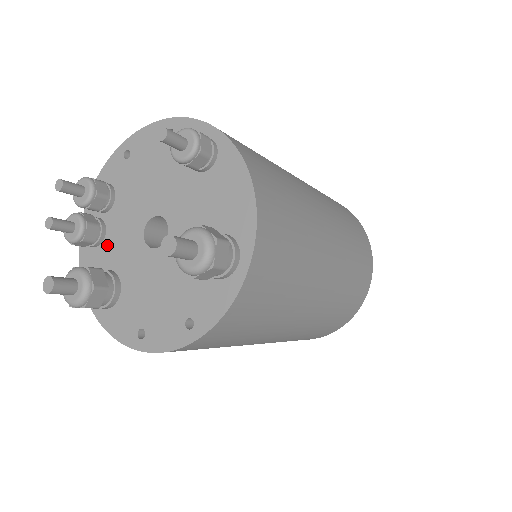
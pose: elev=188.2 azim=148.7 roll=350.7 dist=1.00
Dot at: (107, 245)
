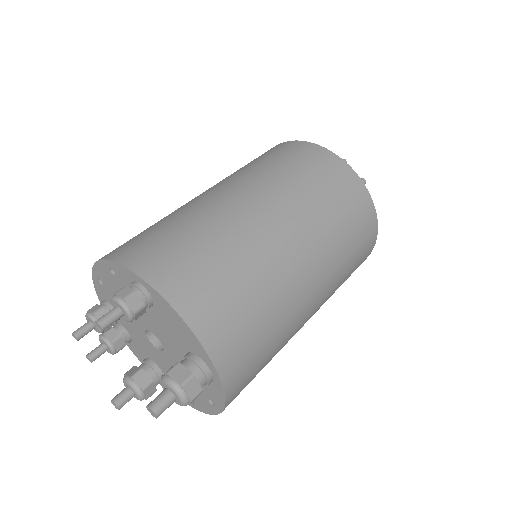
Dot at: (135, 342)
